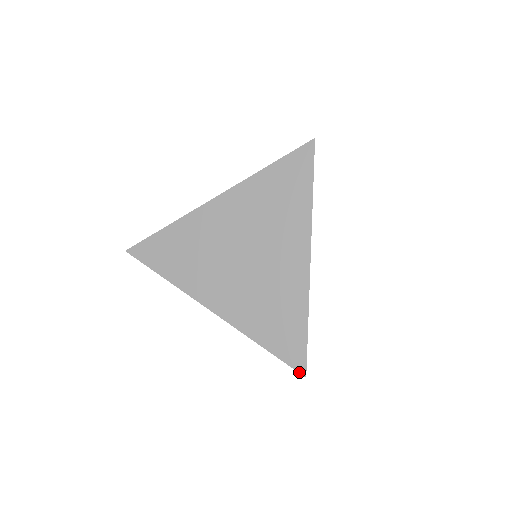
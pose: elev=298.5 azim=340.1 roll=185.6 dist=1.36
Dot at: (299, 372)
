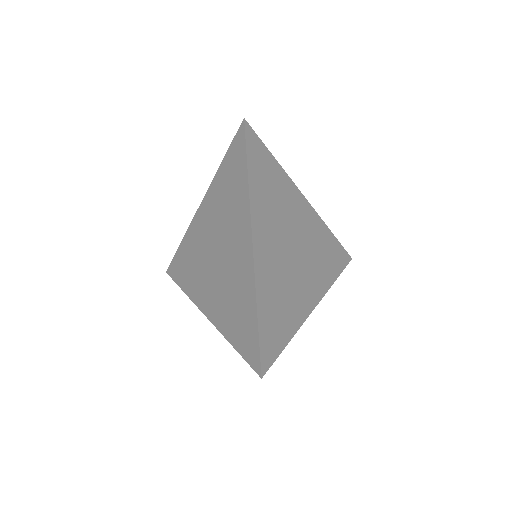
Dot at: (256, 372)
